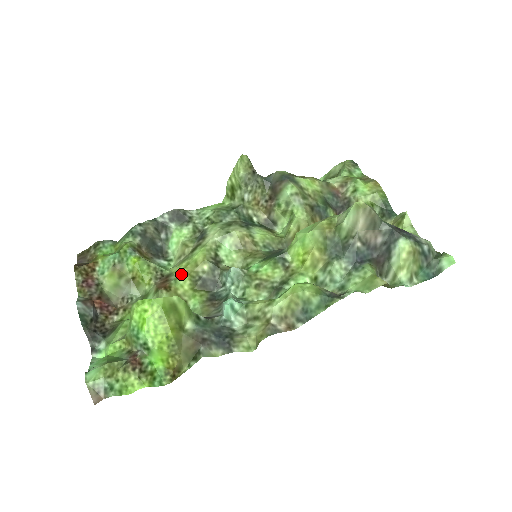
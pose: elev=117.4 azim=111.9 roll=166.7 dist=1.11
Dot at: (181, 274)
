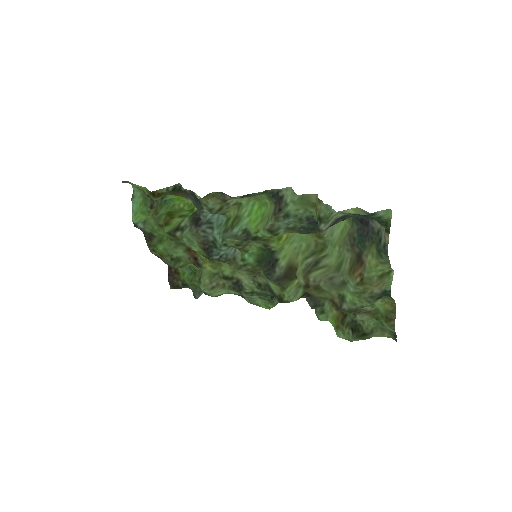
Dot at: (207, 262)
